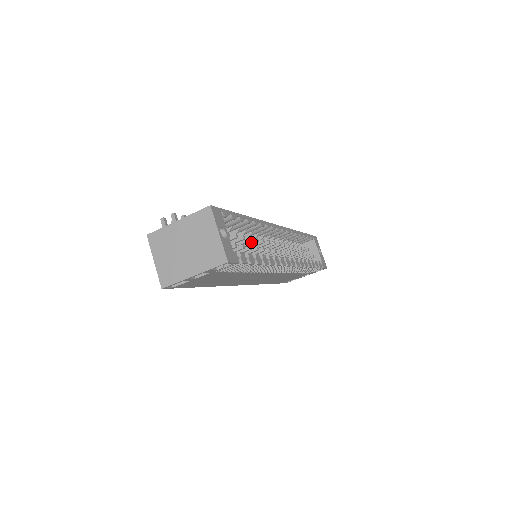
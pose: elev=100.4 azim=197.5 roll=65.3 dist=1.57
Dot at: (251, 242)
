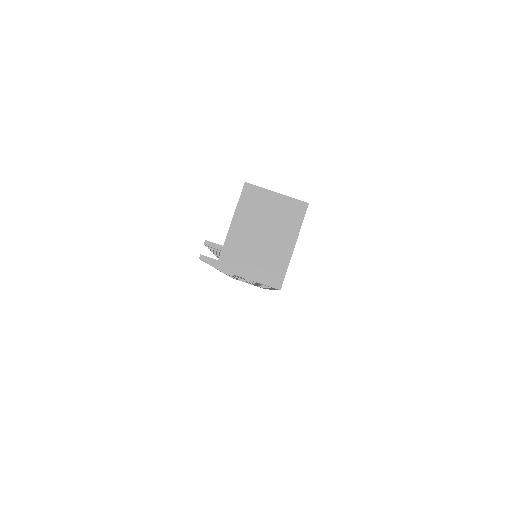
Dot at: occluded
